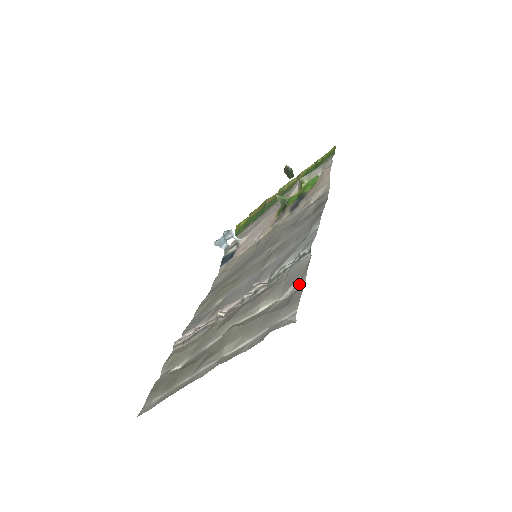
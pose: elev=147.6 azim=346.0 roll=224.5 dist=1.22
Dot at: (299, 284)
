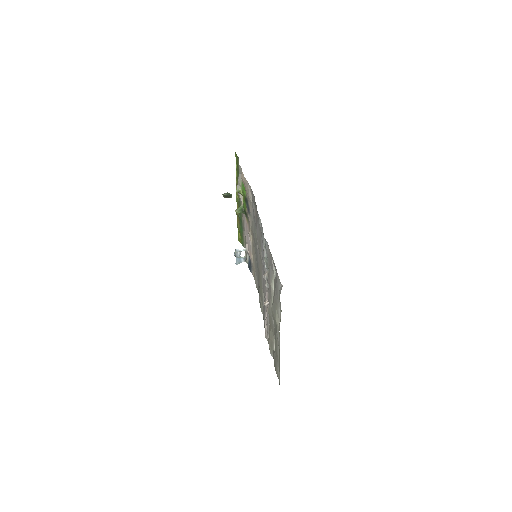
Dot at: (273, 263)
